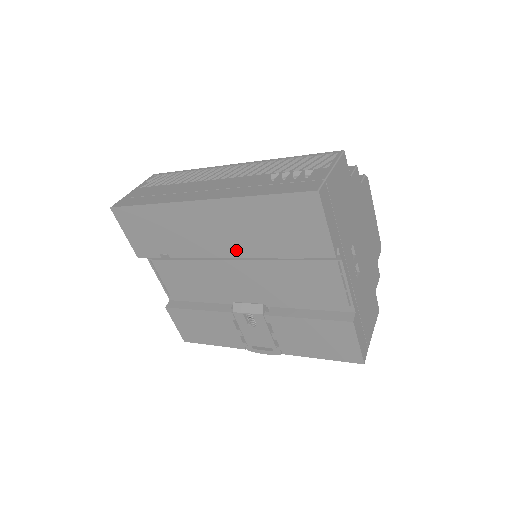
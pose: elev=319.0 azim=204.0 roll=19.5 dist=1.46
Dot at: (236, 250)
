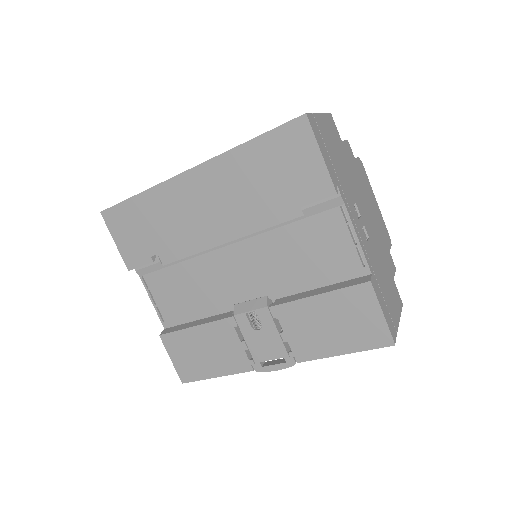
Dot at: (230, 222)
